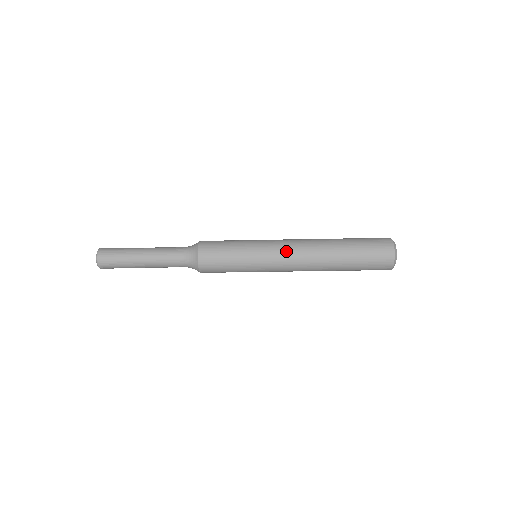
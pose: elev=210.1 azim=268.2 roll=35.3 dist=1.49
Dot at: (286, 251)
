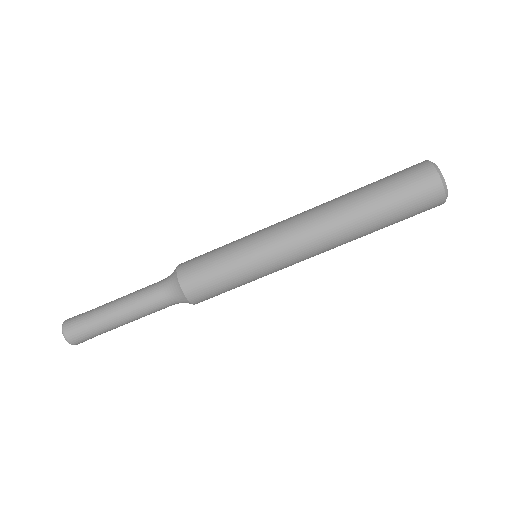
Dot at: (285, 220)
